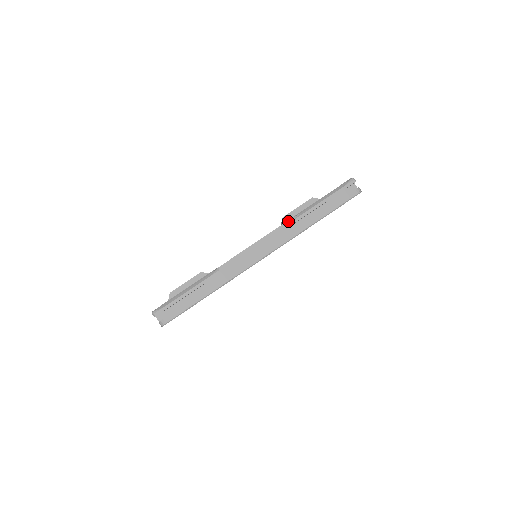
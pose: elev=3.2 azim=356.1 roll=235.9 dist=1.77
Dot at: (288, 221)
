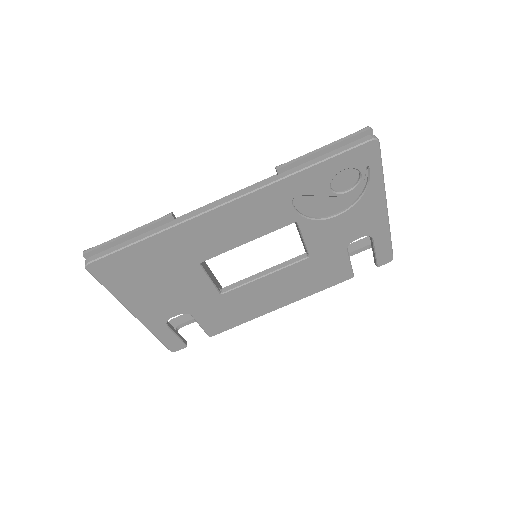
Dot at: (275, 175)
